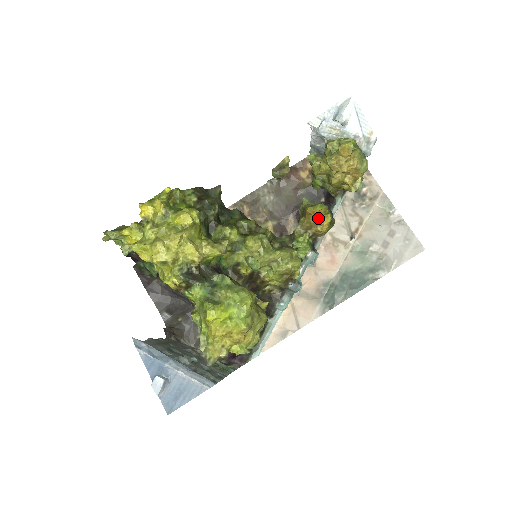
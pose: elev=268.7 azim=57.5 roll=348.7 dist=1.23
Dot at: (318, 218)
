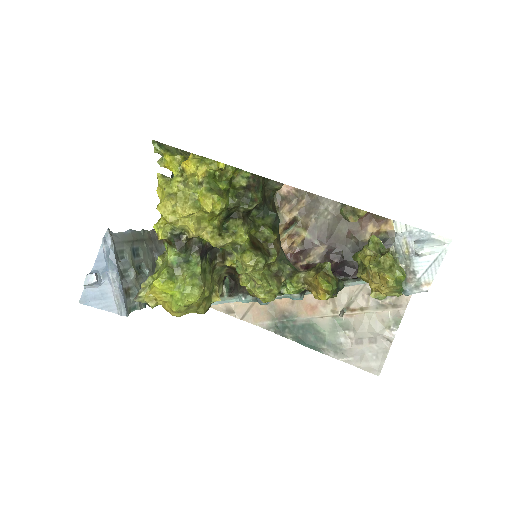
Dot at: (319, 289)
